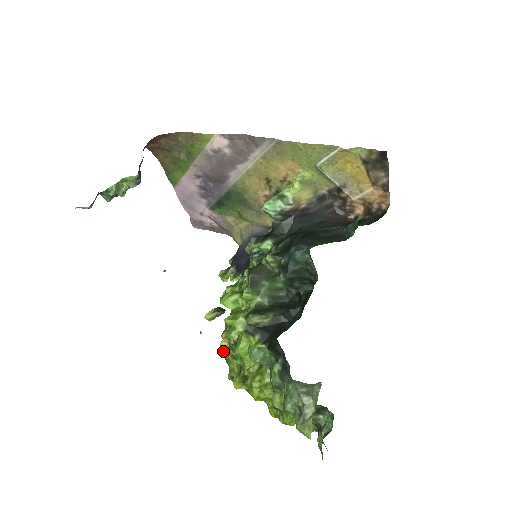
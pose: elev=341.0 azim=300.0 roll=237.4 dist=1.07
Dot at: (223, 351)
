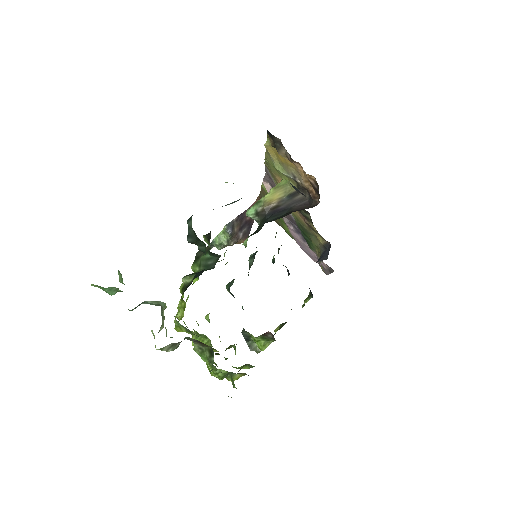
Dot at: (248, 343)
